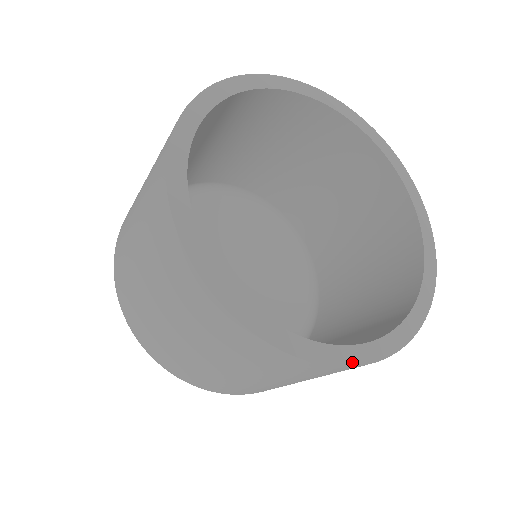
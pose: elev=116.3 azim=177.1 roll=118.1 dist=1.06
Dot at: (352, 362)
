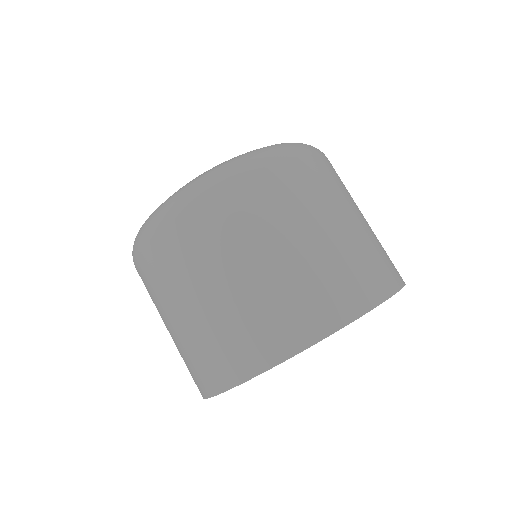
Dot at: occluded
